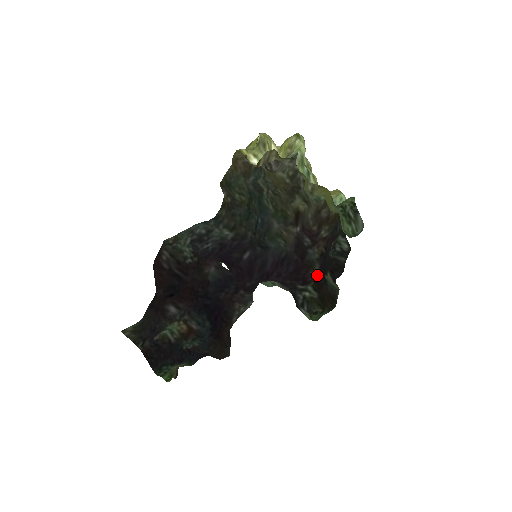
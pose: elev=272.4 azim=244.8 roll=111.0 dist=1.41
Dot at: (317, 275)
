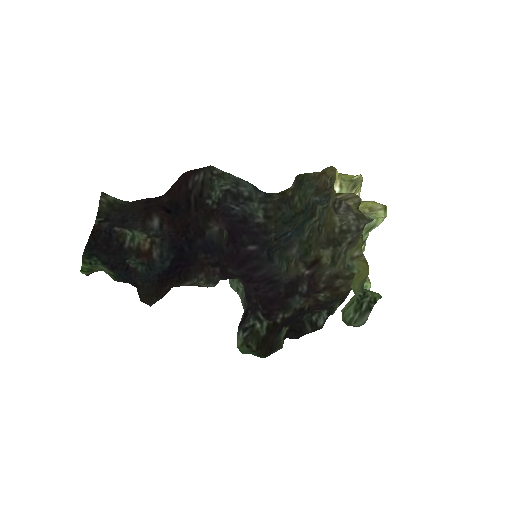
Dot at: (282, 320)
